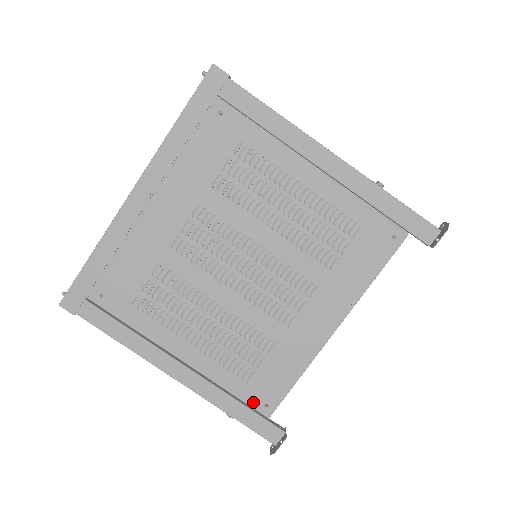
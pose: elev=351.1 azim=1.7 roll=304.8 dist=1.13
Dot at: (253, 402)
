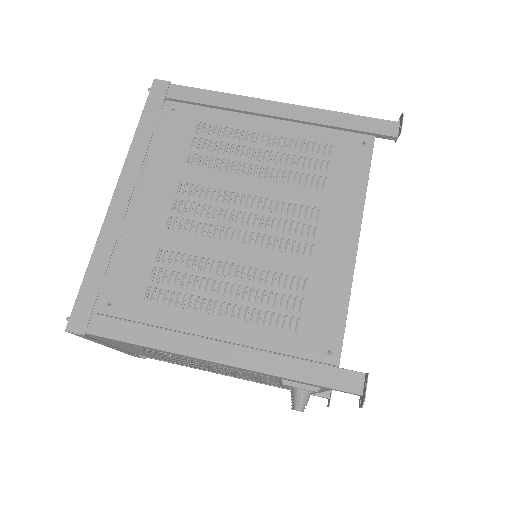
Dot at: (313, 354)
